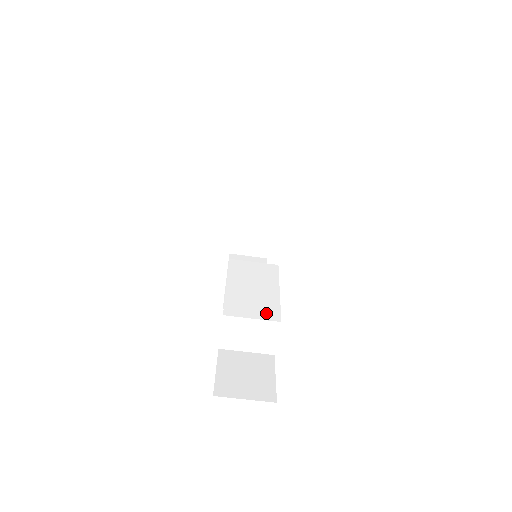
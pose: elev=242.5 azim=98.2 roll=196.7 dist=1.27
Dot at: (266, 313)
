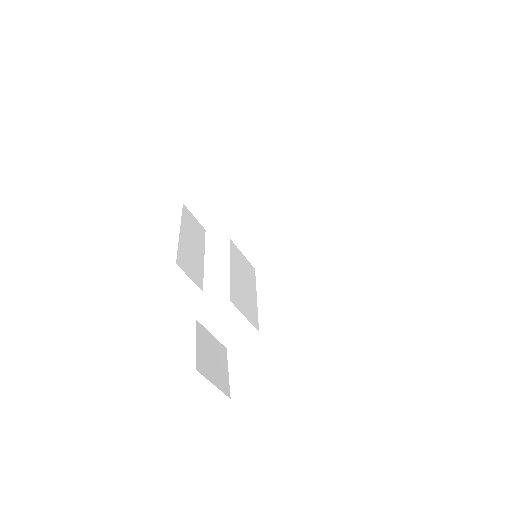
Dot at: (252, 317)
